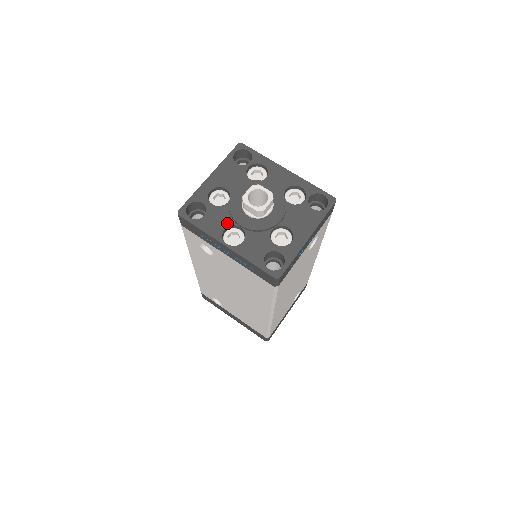
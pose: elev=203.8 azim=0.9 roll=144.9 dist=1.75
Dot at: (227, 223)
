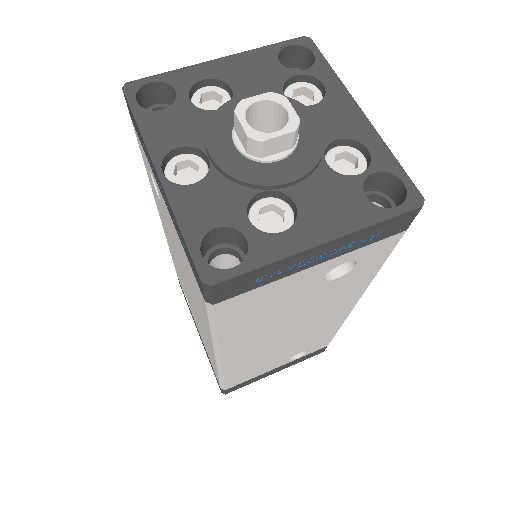
Dot at: (190, 140)
